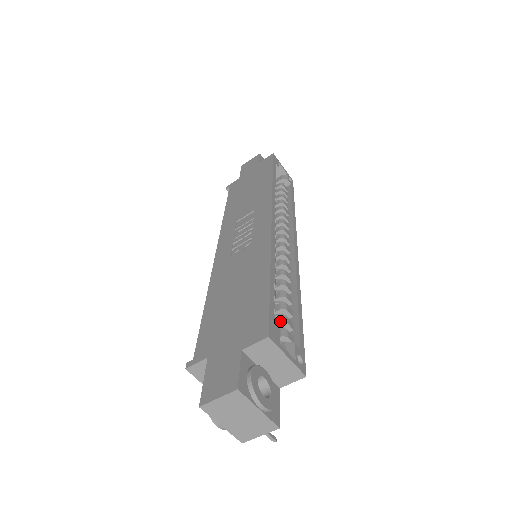
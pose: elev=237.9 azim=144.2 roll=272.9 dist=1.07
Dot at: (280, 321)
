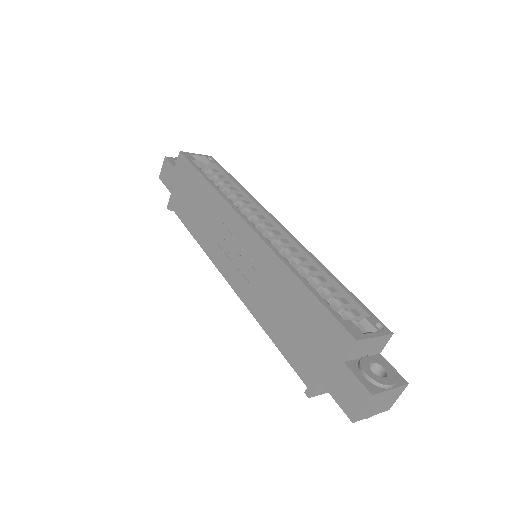
Dot at: (337, 307)
